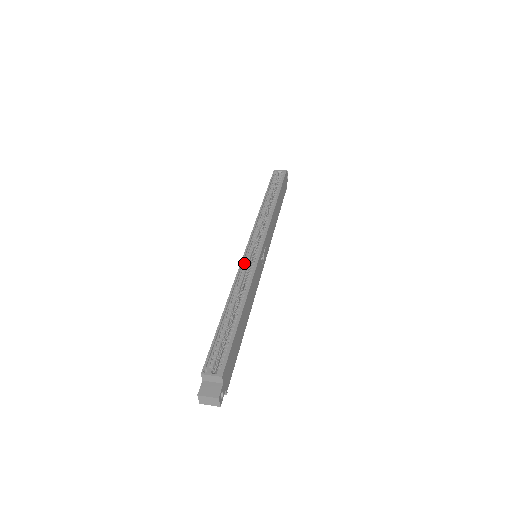
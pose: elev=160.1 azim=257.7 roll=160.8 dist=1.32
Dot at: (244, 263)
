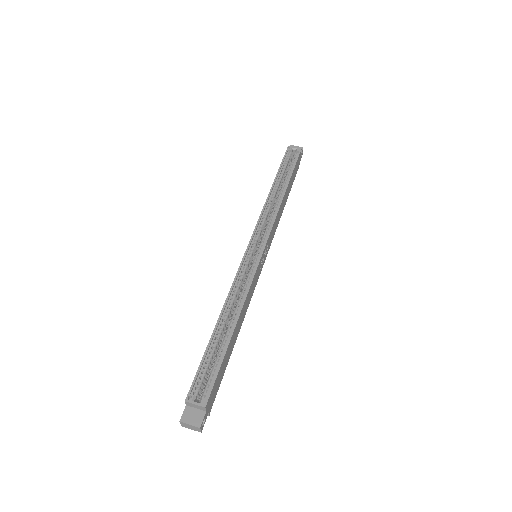
Dot at: (242, 268)
